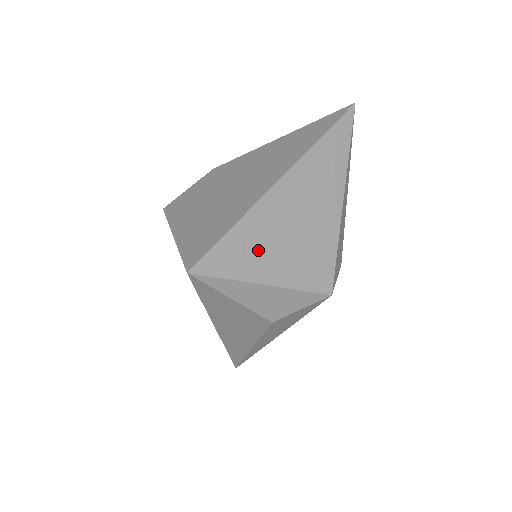
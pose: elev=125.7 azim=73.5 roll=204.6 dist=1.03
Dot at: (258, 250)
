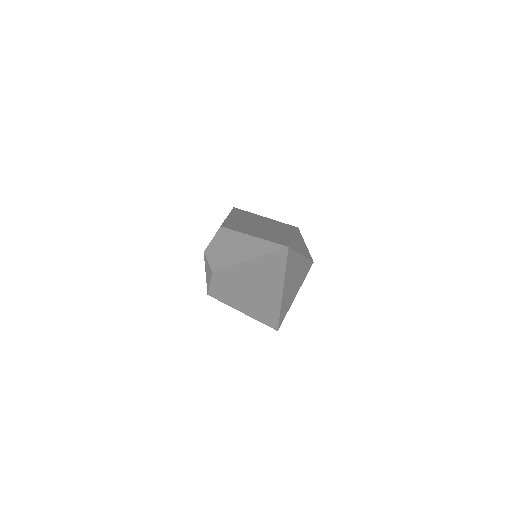
Dot at: (289, 302)
